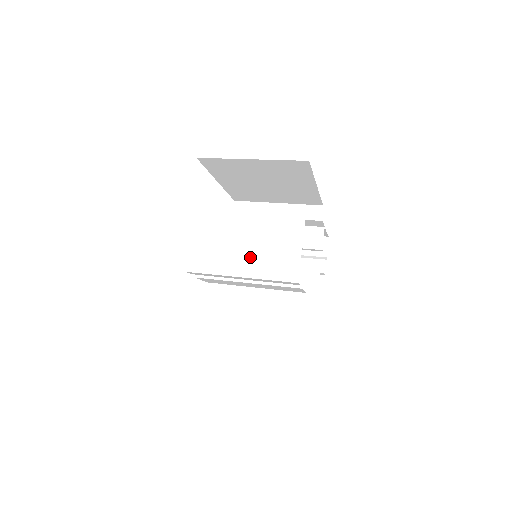
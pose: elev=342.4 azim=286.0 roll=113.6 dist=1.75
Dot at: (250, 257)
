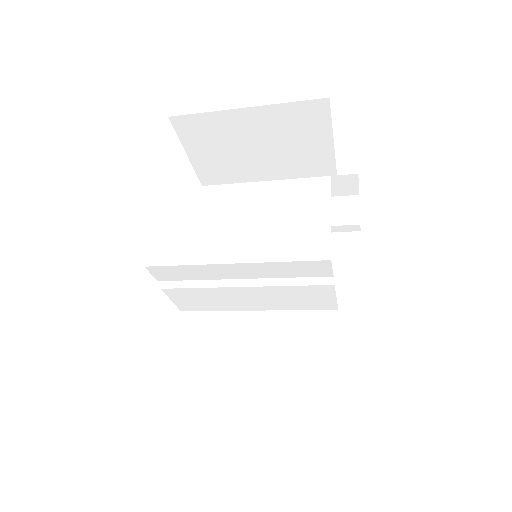
Dot at: (249, 233)
